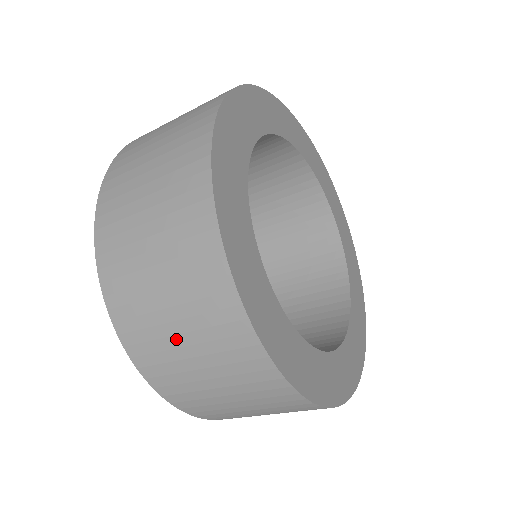
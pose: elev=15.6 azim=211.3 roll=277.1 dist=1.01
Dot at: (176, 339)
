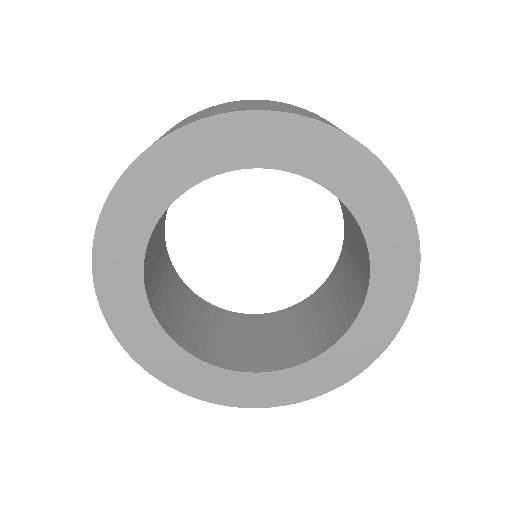
Dot at: occluded
